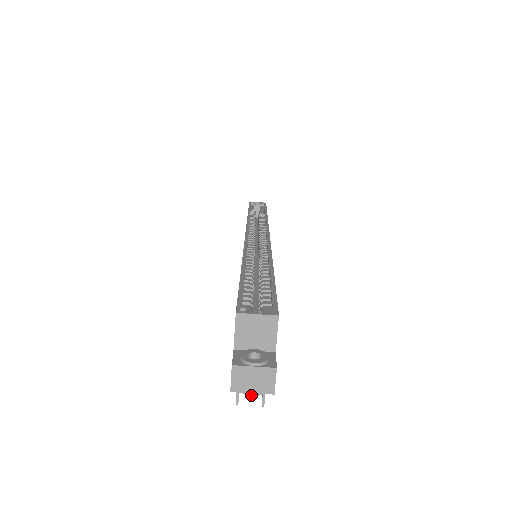
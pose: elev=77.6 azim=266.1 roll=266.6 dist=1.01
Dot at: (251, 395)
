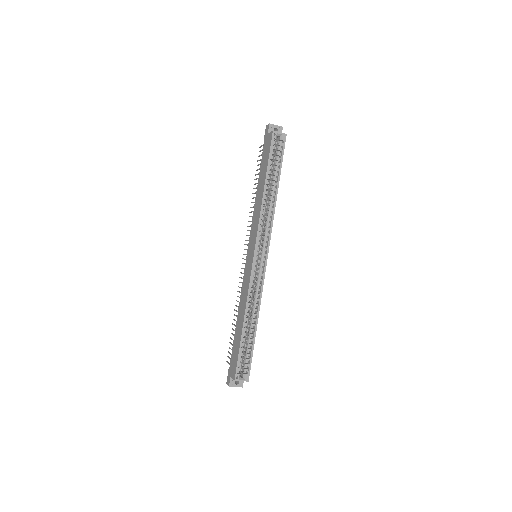
Dot at: occluded
